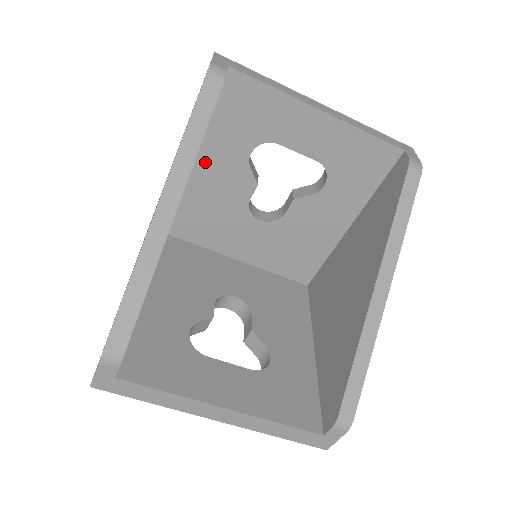
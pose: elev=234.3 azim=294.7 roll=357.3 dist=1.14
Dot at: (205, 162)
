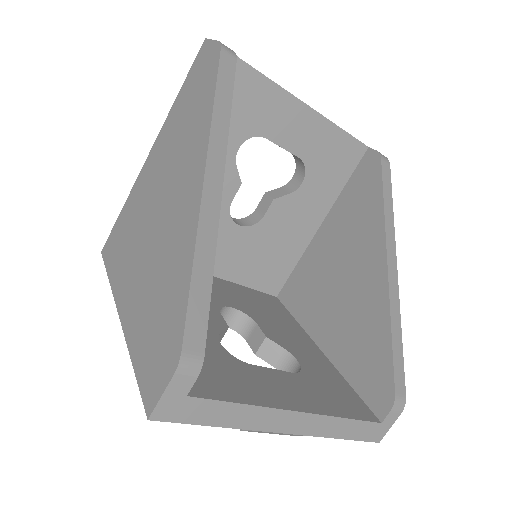
Dot at: occluded
